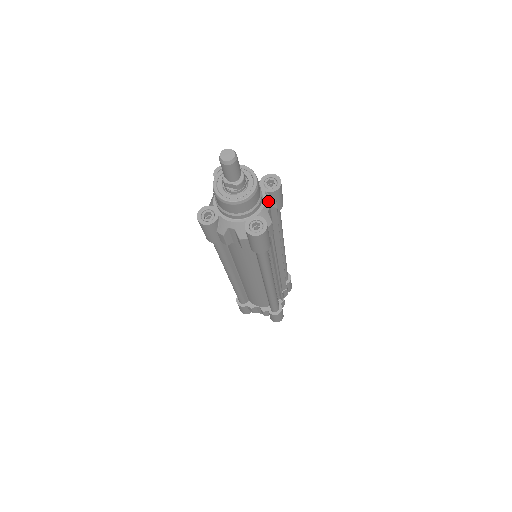
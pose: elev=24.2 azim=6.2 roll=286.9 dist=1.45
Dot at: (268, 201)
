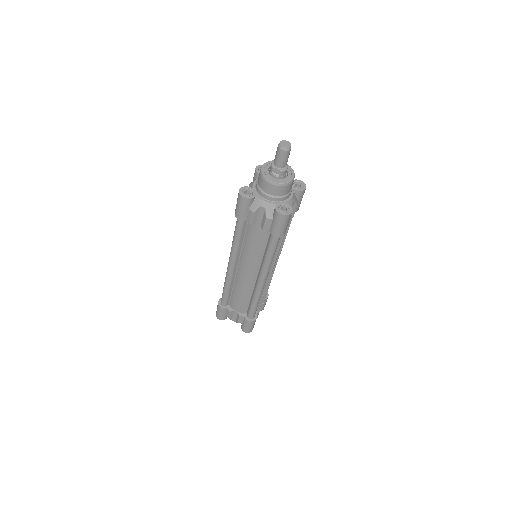
Dot at: (294, 197)
